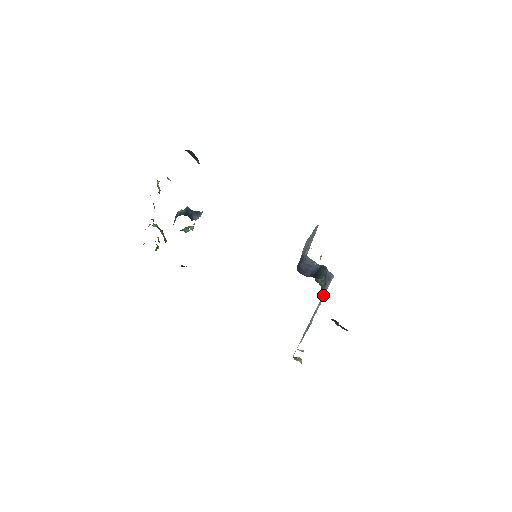
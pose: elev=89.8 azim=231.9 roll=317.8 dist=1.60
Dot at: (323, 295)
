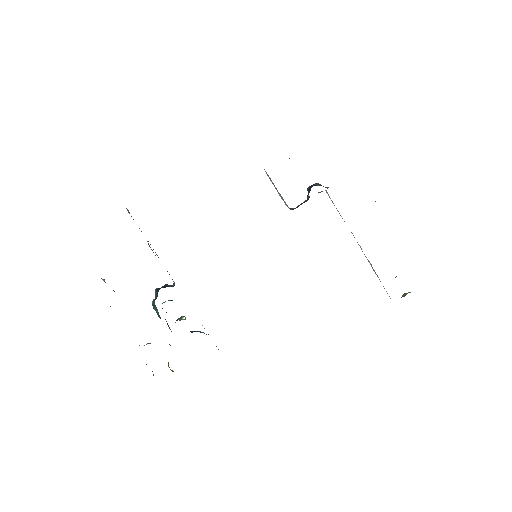
Dot at: occluded
